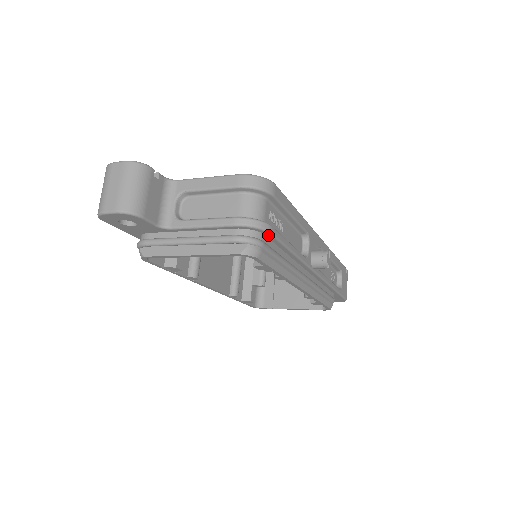
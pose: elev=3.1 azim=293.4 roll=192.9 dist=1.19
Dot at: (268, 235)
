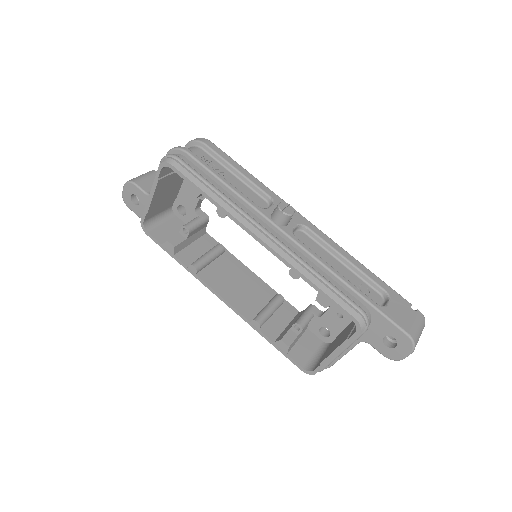
Dot at: (188, 157)
